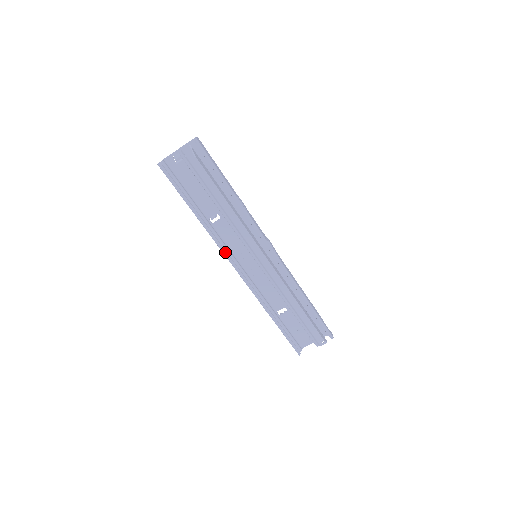
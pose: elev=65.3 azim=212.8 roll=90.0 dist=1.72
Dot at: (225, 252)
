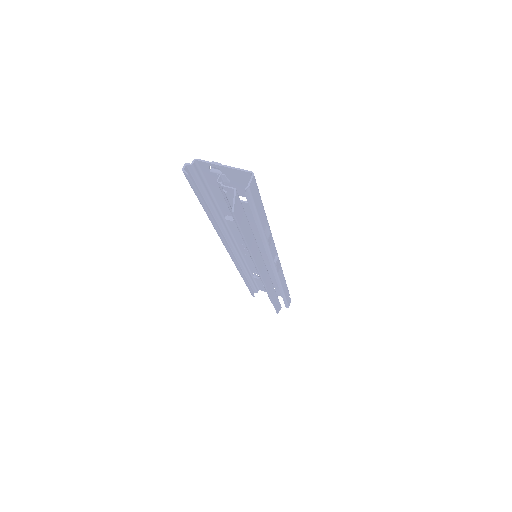
Dot at: (224, 243)
